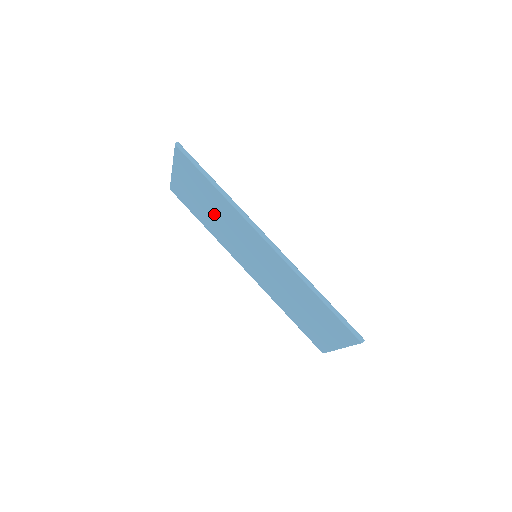
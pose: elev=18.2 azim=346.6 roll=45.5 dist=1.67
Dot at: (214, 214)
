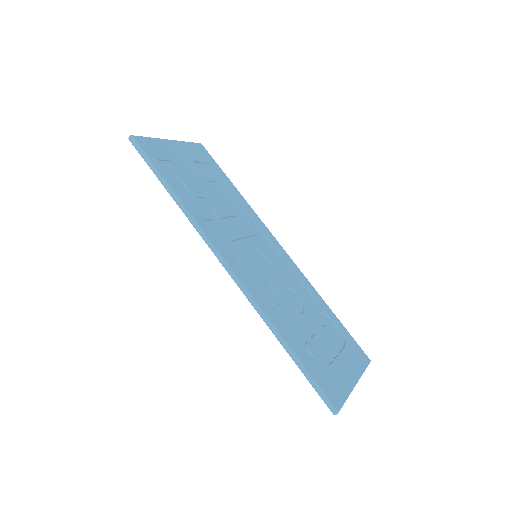
Dot at: occluded
